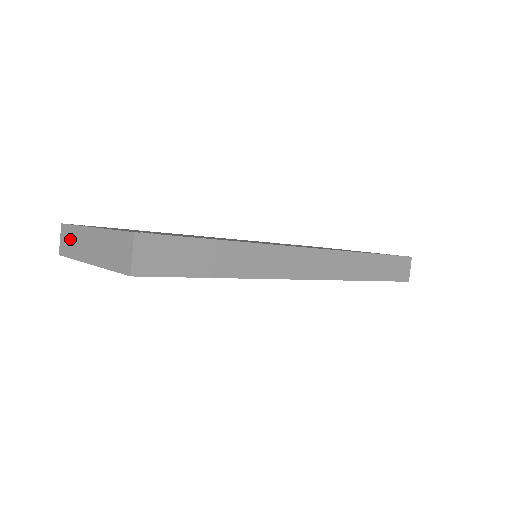
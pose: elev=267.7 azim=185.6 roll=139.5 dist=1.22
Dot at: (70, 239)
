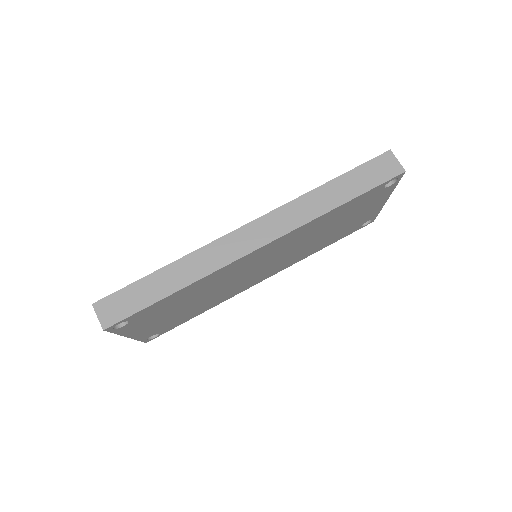
Dot at: occluded
